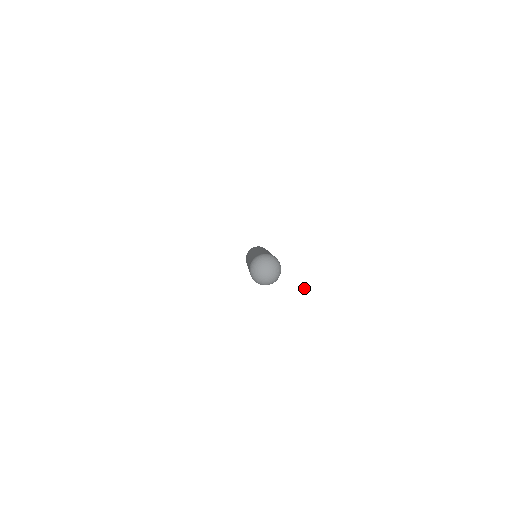
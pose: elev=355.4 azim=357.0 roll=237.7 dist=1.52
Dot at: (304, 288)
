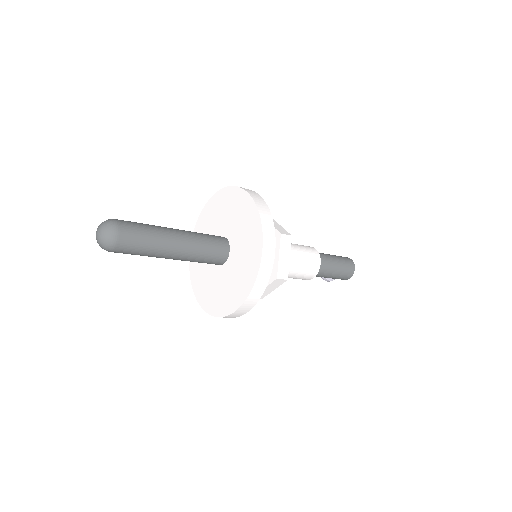
Dot at: (231, 311)
